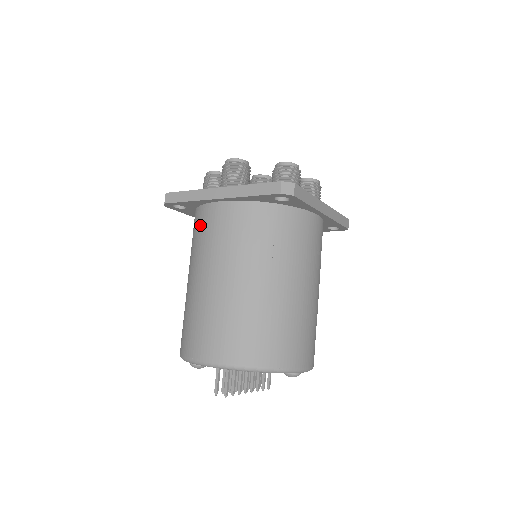
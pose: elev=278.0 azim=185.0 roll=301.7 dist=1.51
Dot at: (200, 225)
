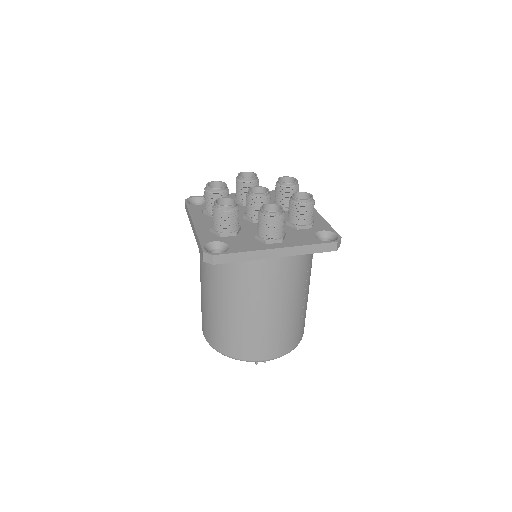
Dot at: (247, 271)
